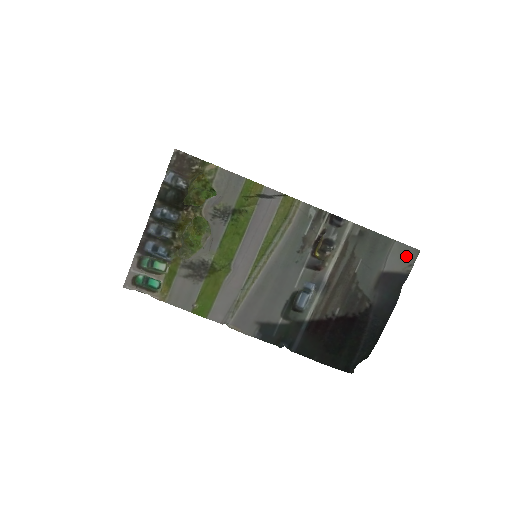
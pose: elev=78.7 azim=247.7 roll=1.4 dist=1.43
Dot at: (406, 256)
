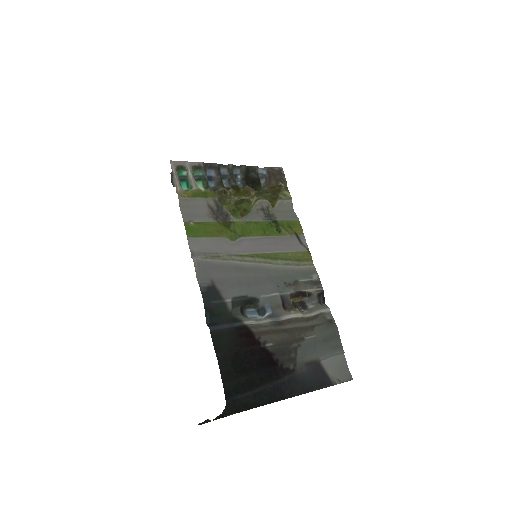
Dot at: (341, 372)
